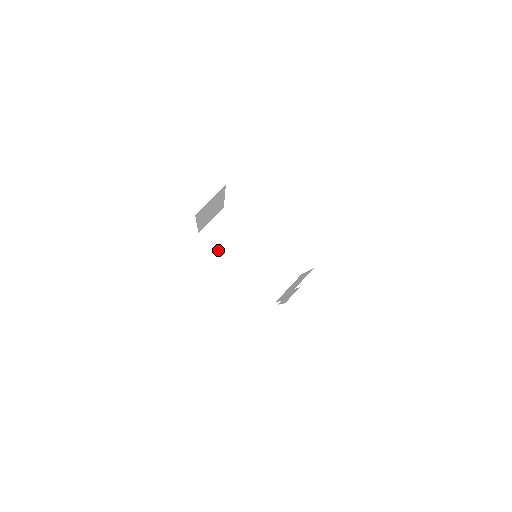
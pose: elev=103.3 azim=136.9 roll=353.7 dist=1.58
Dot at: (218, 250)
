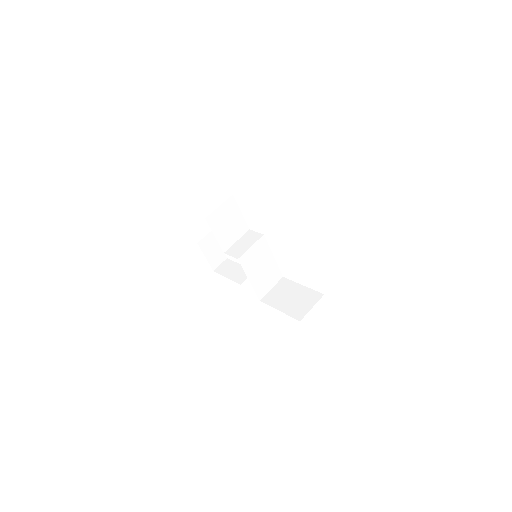
Dot at: (218, 239)
